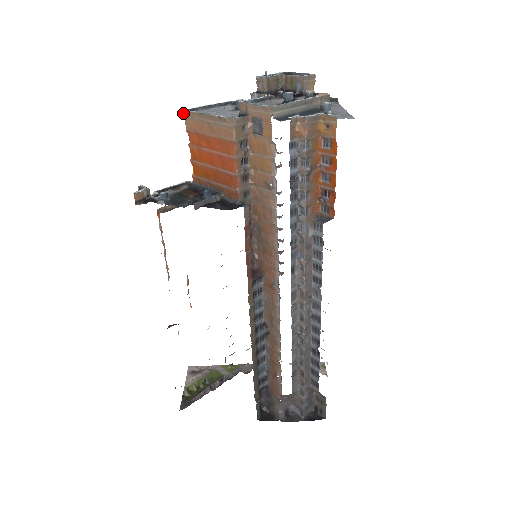
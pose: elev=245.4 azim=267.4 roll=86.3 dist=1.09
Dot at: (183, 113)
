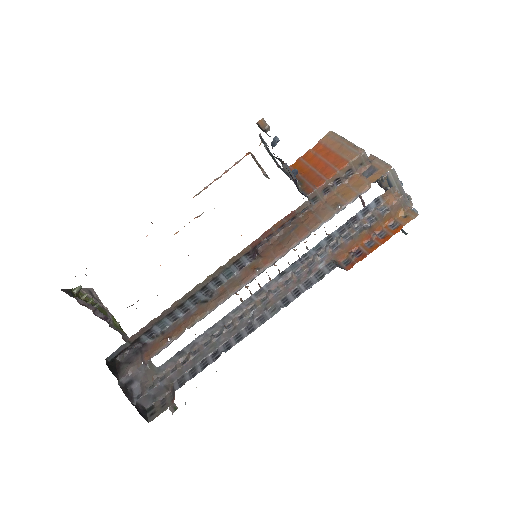
Dot at: (329, 132)
